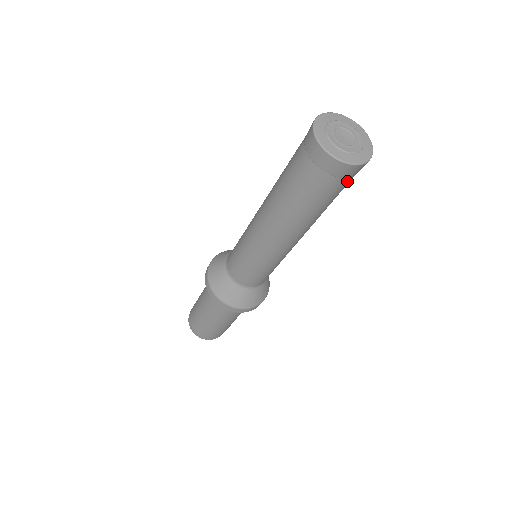
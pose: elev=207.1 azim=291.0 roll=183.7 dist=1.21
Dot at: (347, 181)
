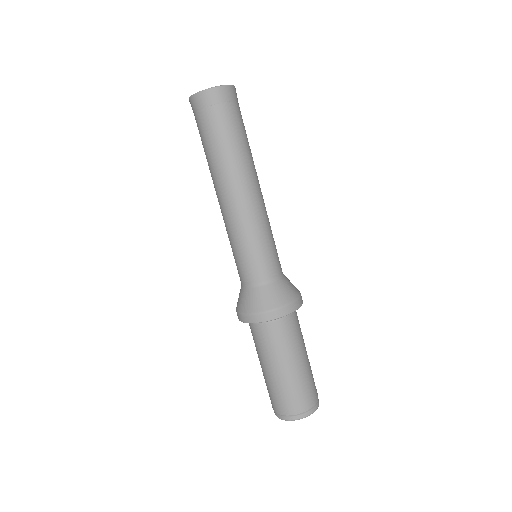
Dot at: (228, 108)
